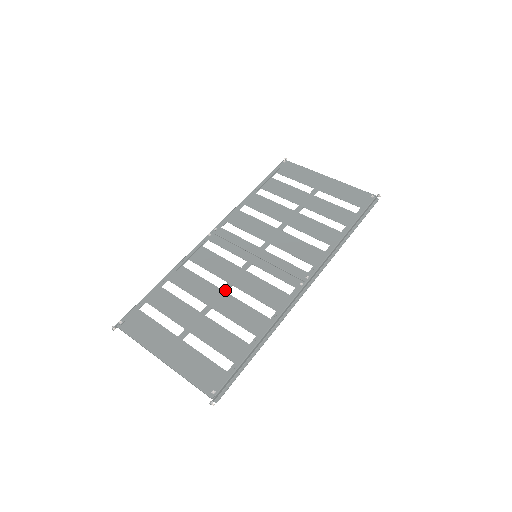
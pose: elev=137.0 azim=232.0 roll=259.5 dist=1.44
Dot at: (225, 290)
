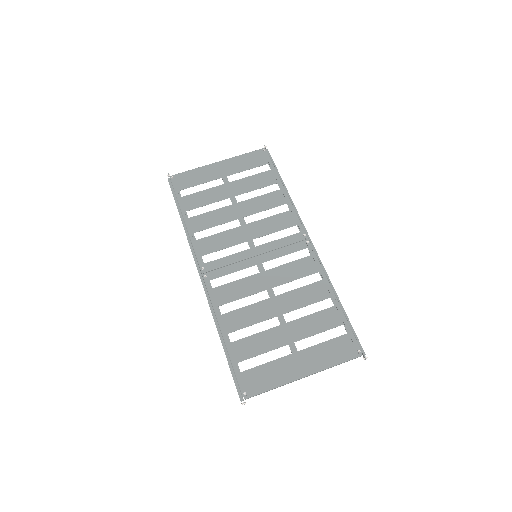
Dot at: (273, 296)
